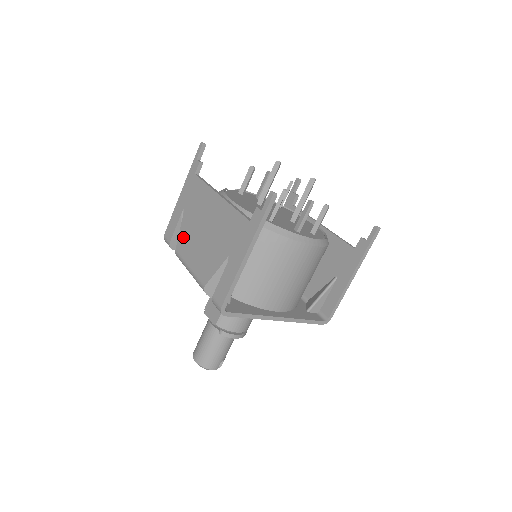
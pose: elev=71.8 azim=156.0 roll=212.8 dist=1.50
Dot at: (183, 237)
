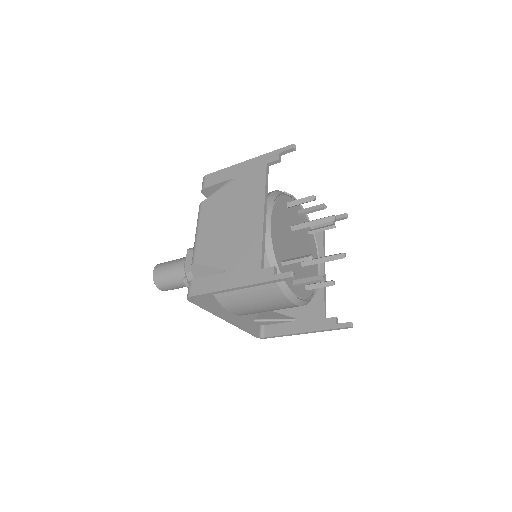
Dot at: (215, 201)
